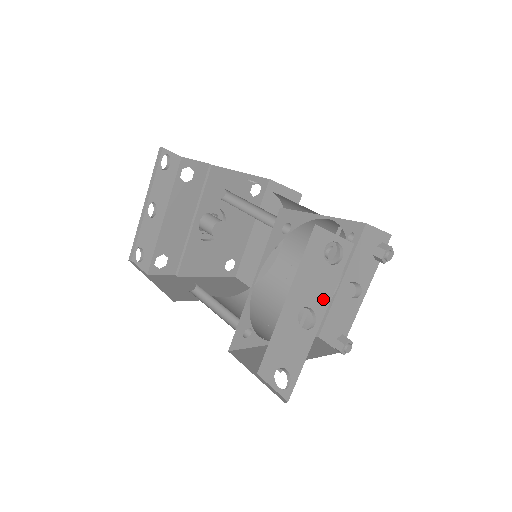
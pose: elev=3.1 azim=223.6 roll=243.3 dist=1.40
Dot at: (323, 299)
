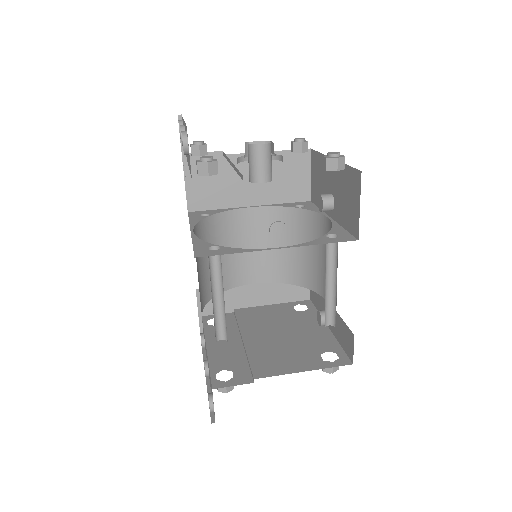
Dot at: (210, 385)
